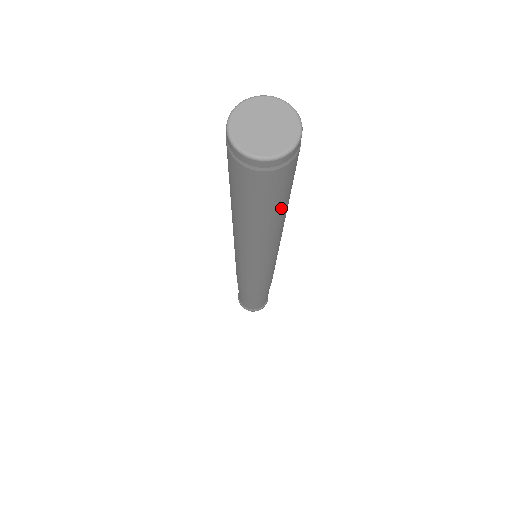
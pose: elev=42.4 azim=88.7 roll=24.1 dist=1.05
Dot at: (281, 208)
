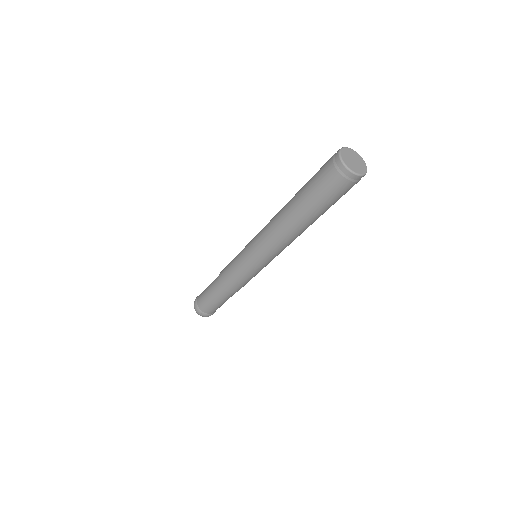
Dot at: (322, 211)
